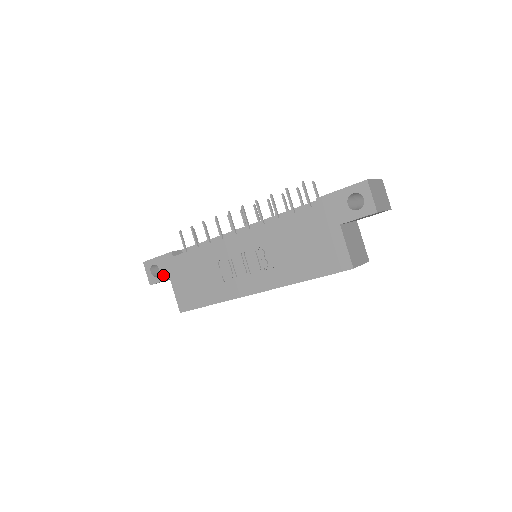
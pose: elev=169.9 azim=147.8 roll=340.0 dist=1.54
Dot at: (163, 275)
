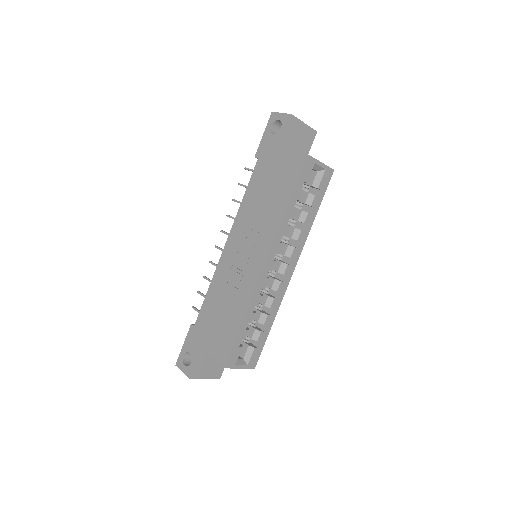
Dot at: (195, 353)
